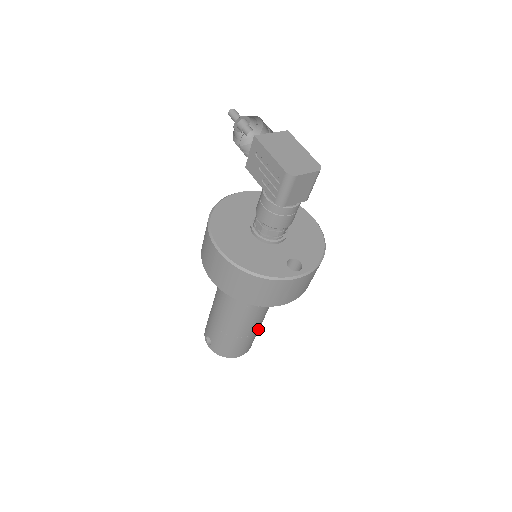
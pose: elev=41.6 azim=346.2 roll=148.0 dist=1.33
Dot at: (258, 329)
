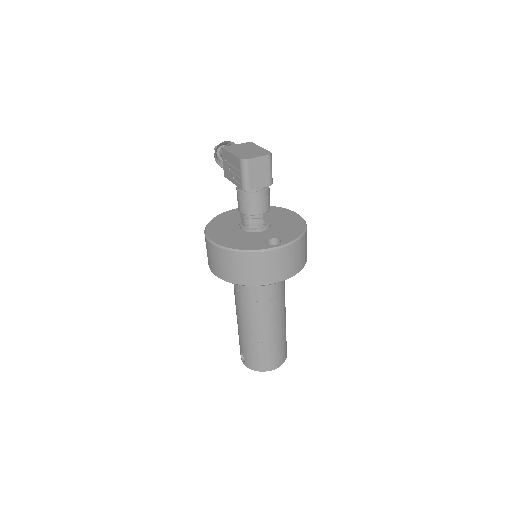
Dot at: (281, 335)
